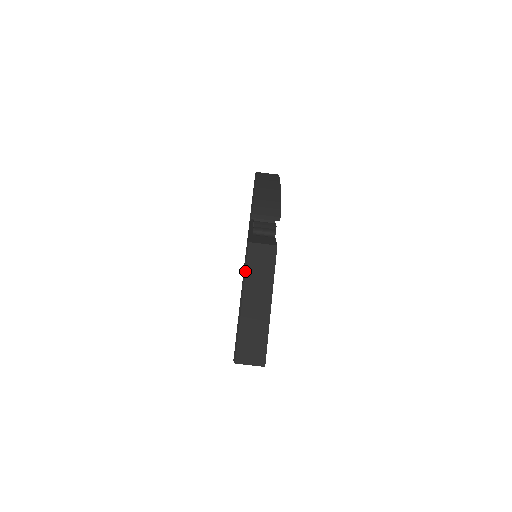
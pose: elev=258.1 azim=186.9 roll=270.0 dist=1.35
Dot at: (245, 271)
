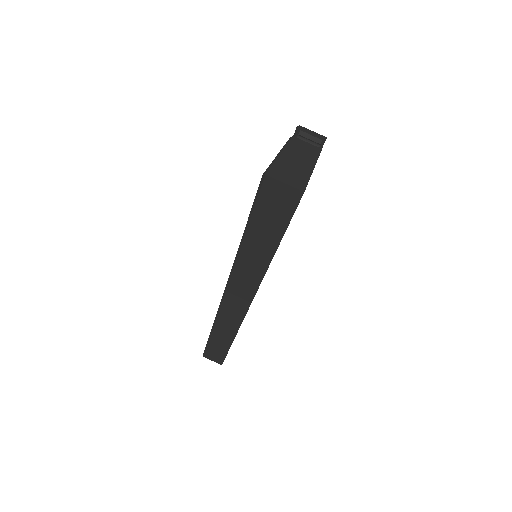
Dot at: (287, 143)
